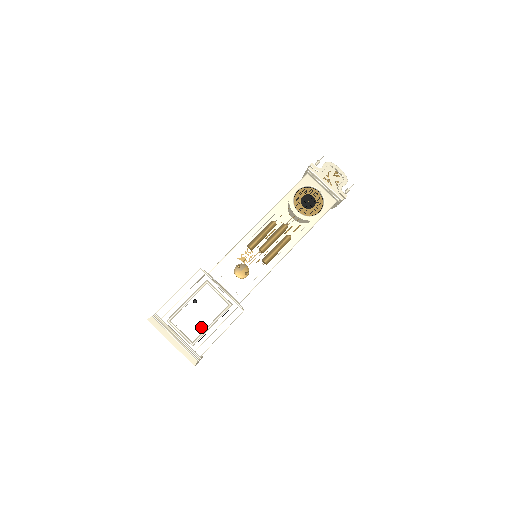
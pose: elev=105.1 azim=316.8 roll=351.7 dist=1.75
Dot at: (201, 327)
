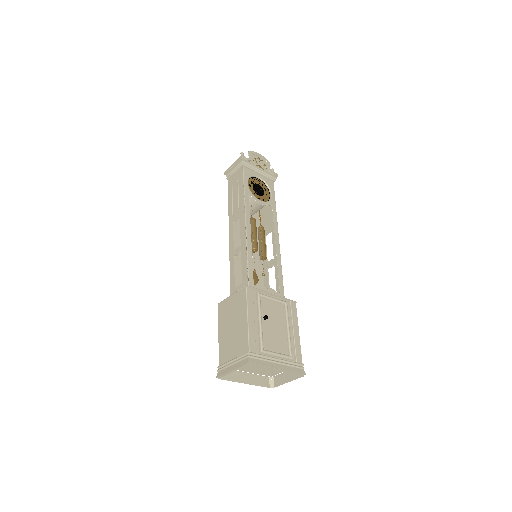
Dot at: (284, 338)
